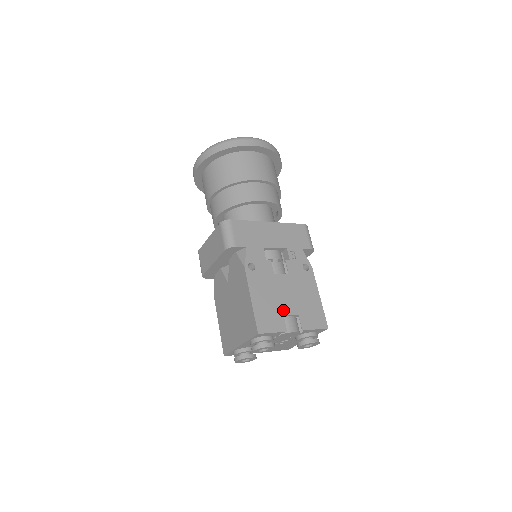
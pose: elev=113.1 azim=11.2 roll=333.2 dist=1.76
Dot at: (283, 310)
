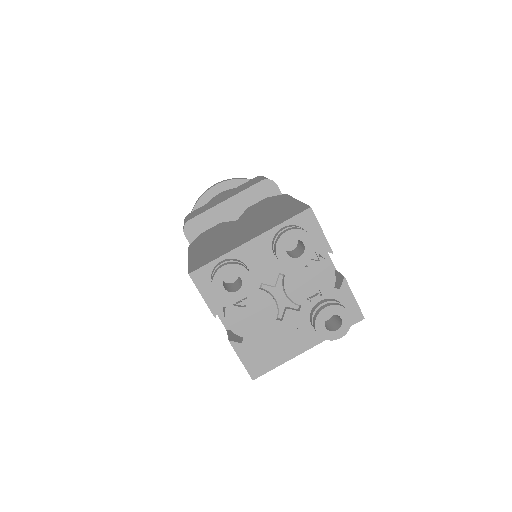
Dot at: occluded
